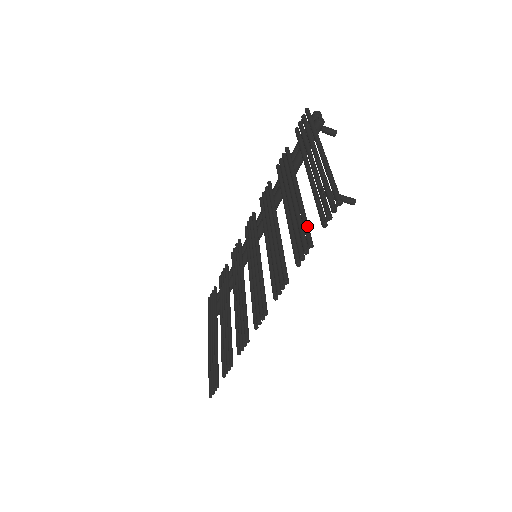
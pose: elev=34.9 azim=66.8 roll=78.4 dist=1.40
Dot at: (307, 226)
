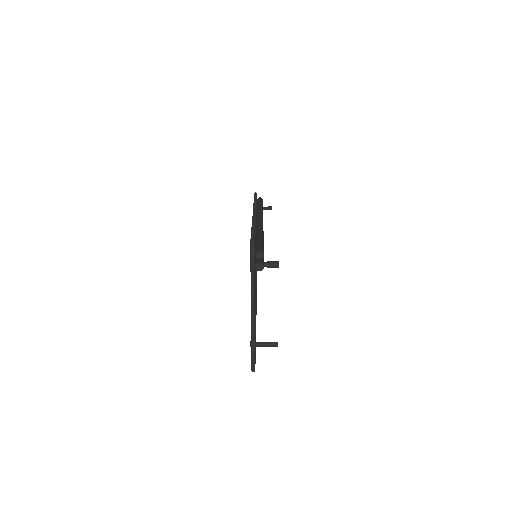
Dot at: occluded
